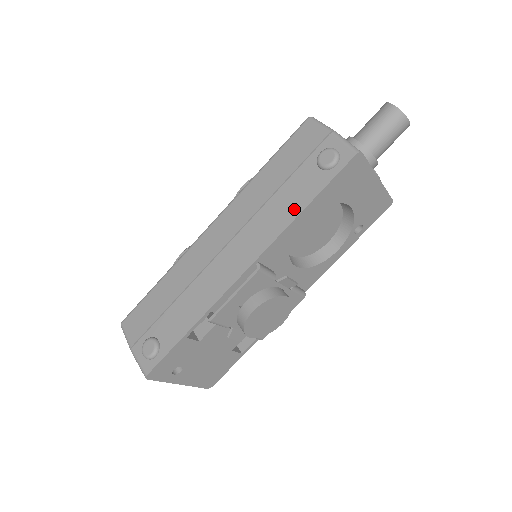
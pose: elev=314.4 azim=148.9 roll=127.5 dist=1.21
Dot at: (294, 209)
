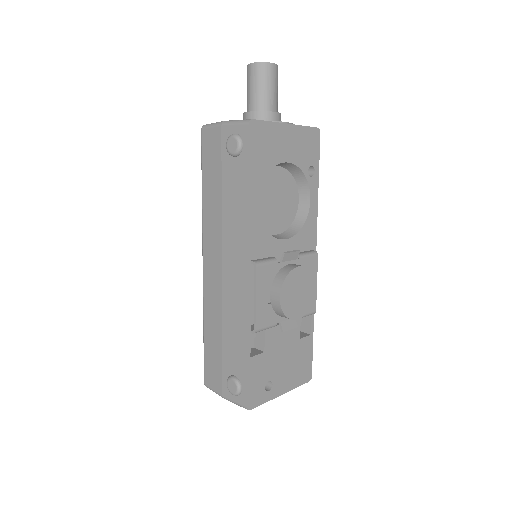
Dot at: (242, 201)
